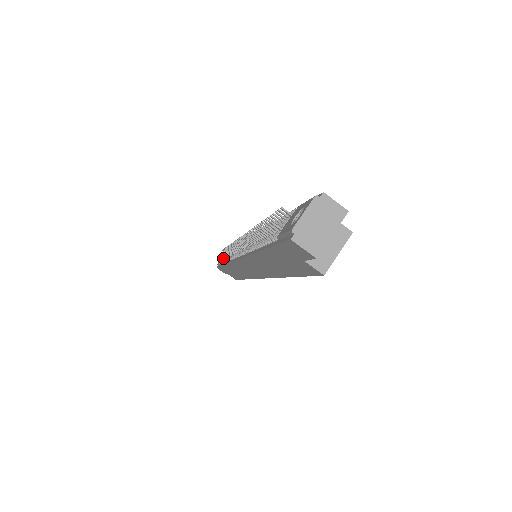
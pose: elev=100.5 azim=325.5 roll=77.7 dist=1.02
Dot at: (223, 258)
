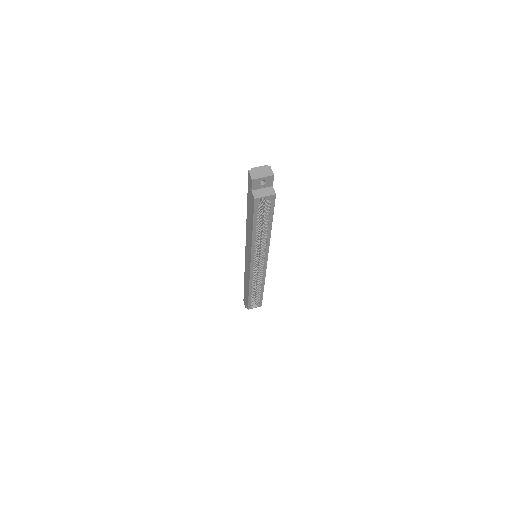
Dot at: occluded
